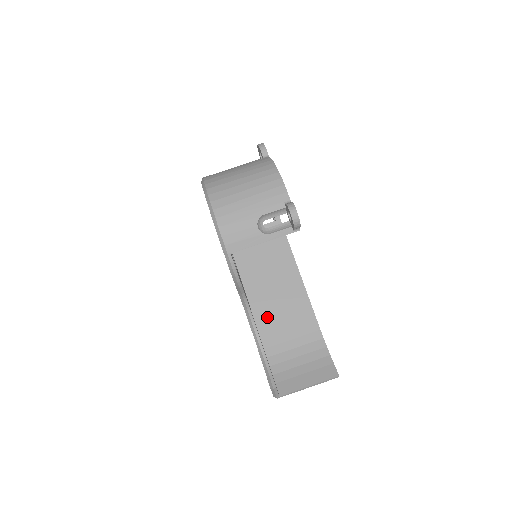
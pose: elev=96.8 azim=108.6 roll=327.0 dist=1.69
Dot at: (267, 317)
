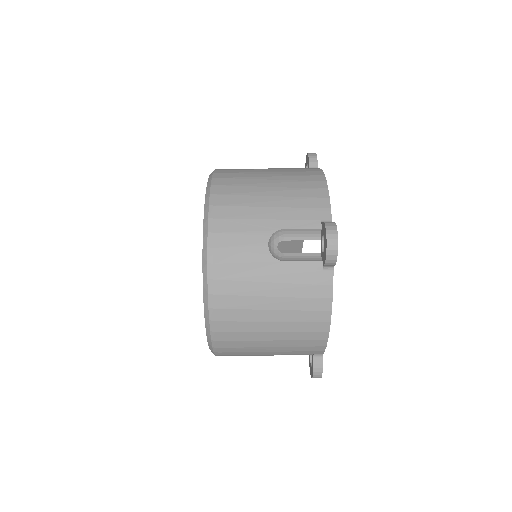
Dot at: occluded
